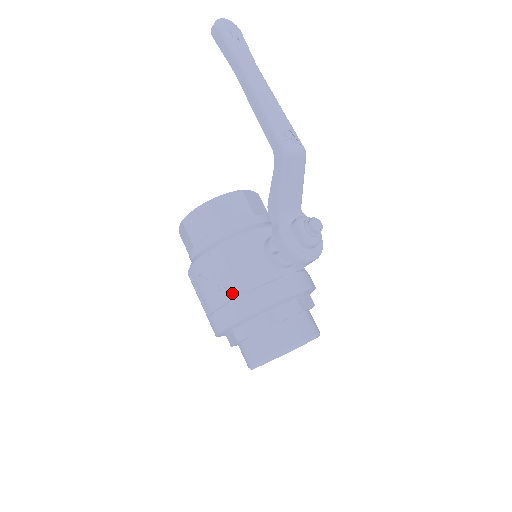
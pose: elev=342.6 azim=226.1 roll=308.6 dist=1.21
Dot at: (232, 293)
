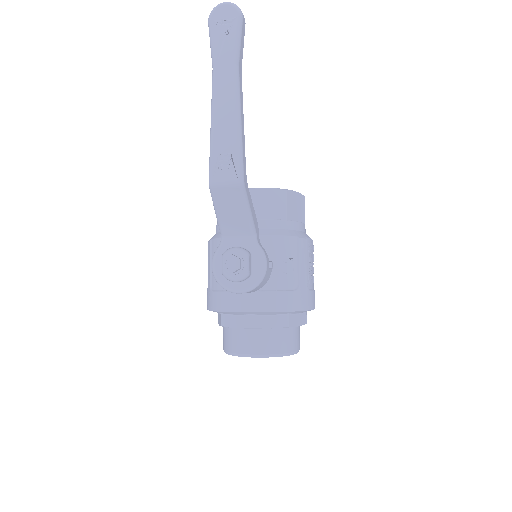
Dot at: (208, 285)
